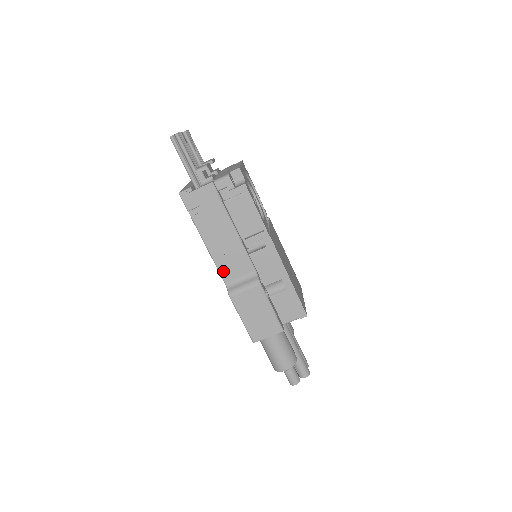
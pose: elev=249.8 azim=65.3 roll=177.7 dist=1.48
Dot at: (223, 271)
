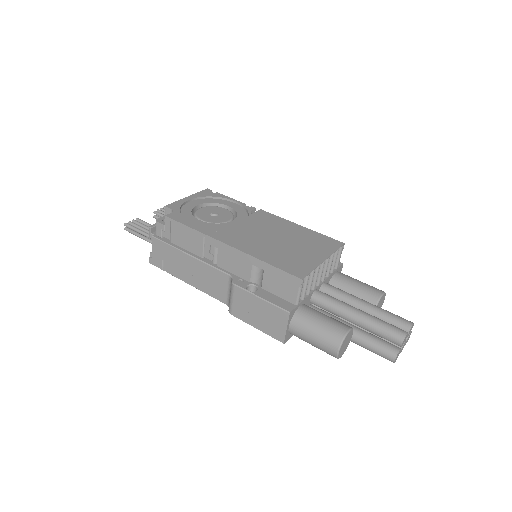
Dot at: (216, 296)
